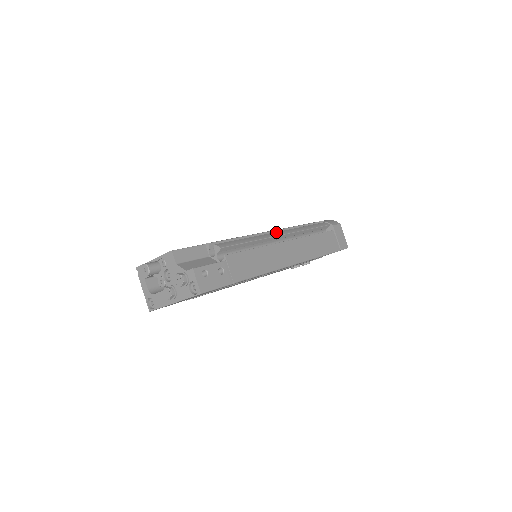
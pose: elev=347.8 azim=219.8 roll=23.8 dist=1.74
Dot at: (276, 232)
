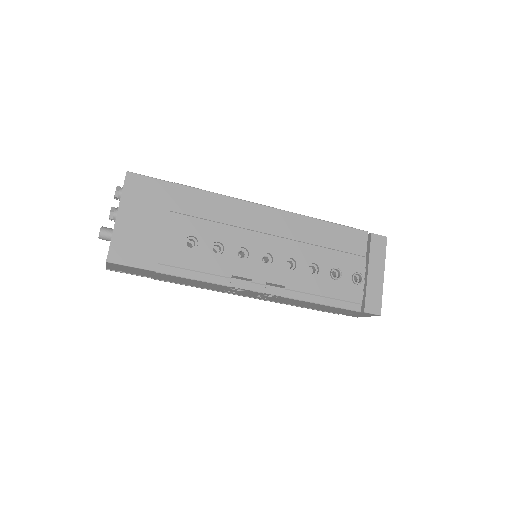
Dot at: occluded
